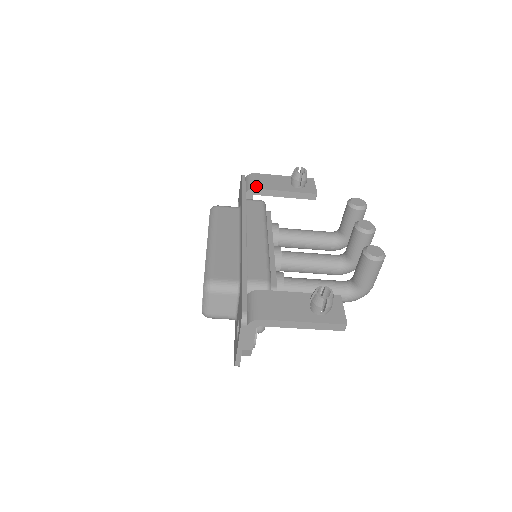
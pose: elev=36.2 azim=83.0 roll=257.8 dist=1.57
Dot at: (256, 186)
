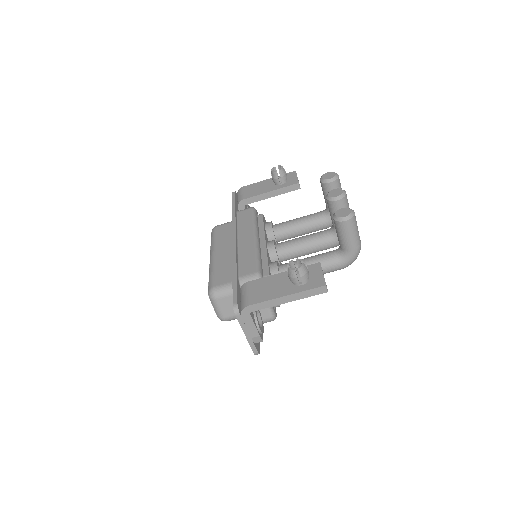
Dot at: (244, 197)
